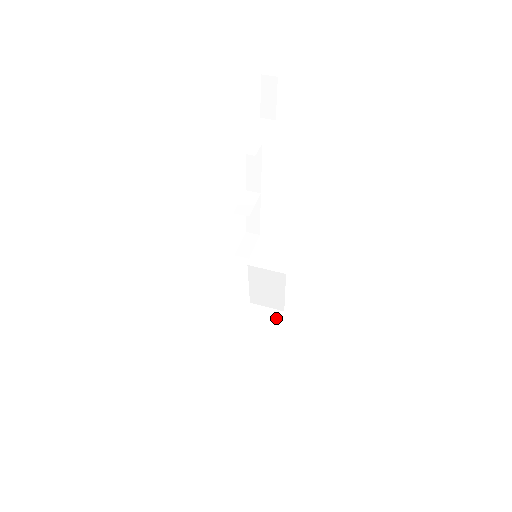
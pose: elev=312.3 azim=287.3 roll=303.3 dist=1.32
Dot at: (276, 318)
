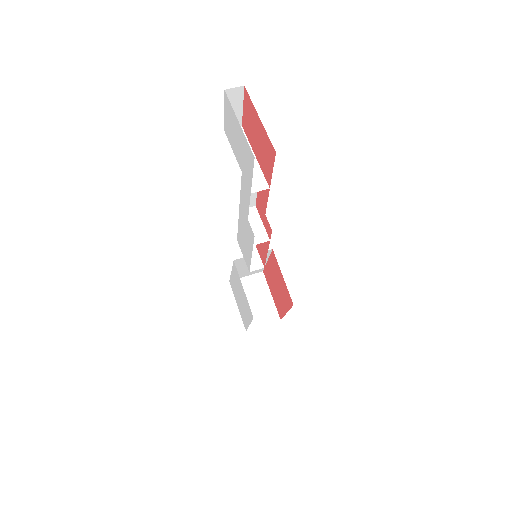
Dot at: (261, 282)
